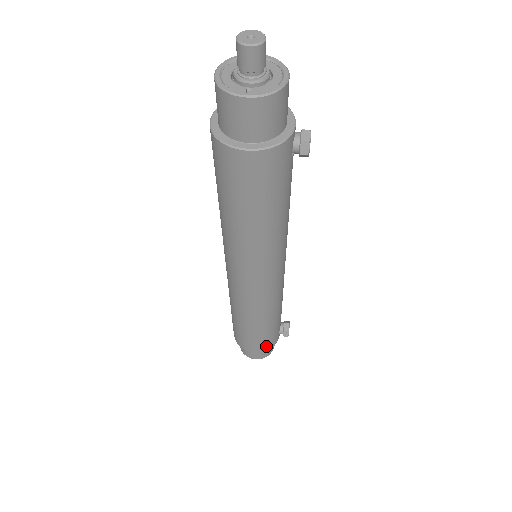
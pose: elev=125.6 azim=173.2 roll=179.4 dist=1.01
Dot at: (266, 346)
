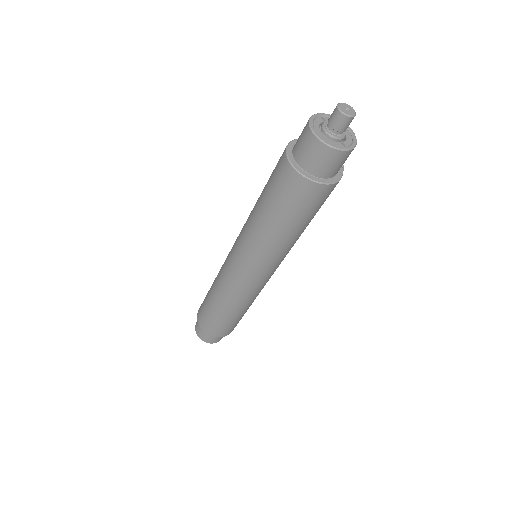
Dot at: (235, 326)
